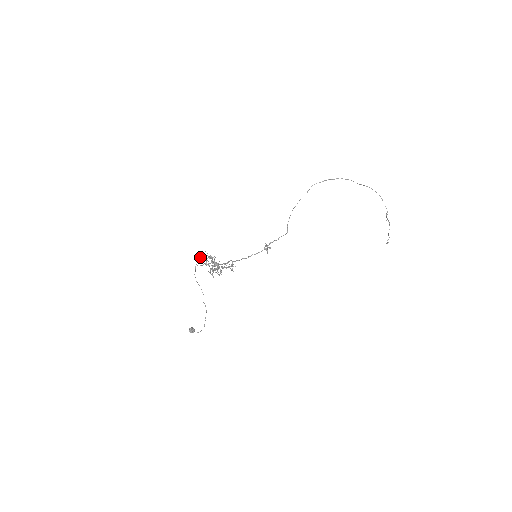
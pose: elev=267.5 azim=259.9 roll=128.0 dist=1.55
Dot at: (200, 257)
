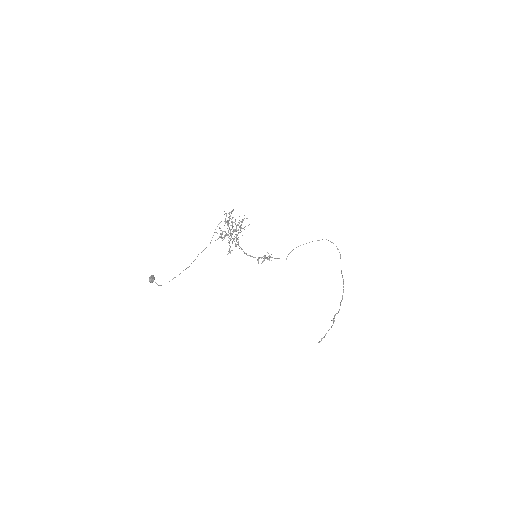
Dot at: (226, 213)
